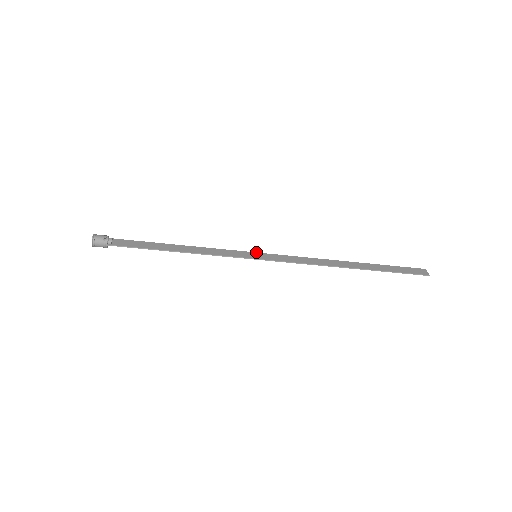
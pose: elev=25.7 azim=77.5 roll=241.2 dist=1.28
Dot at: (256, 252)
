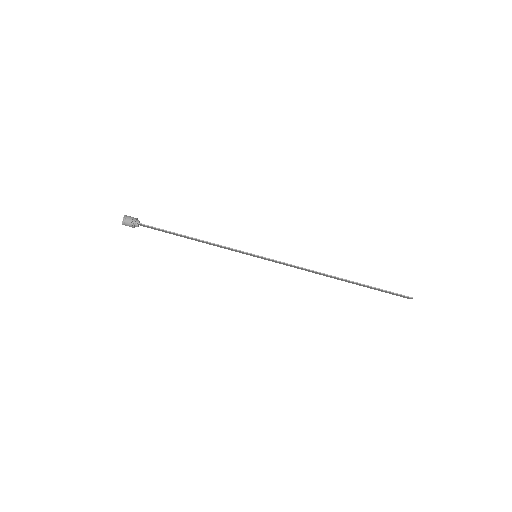
Dot at: (256, 256)
